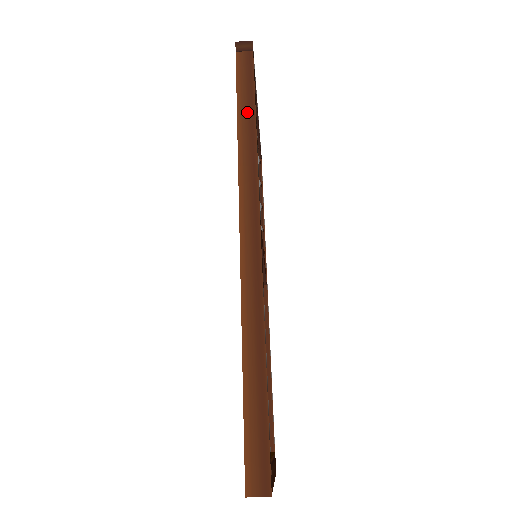
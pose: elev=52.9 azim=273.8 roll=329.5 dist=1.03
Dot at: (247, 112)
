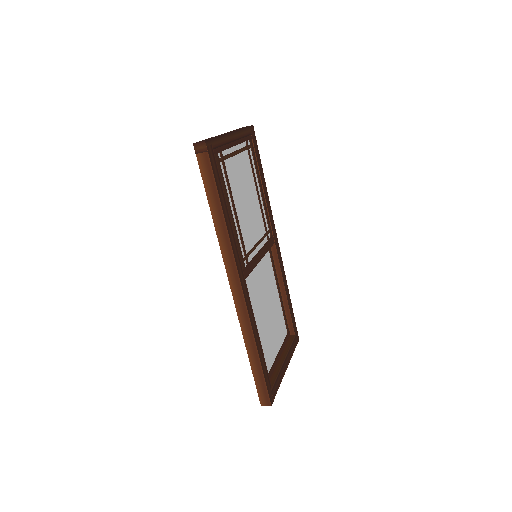
Dot at: (217, 210)
